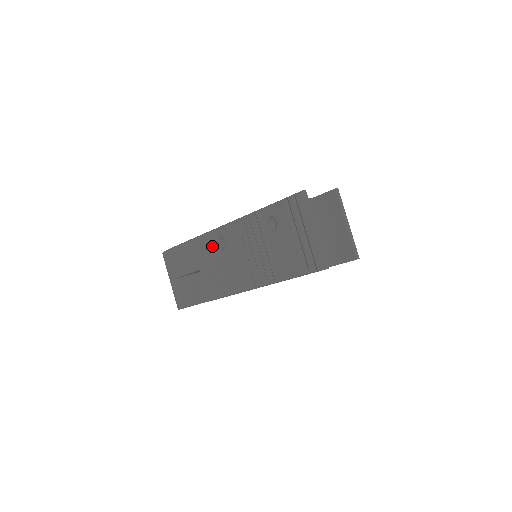
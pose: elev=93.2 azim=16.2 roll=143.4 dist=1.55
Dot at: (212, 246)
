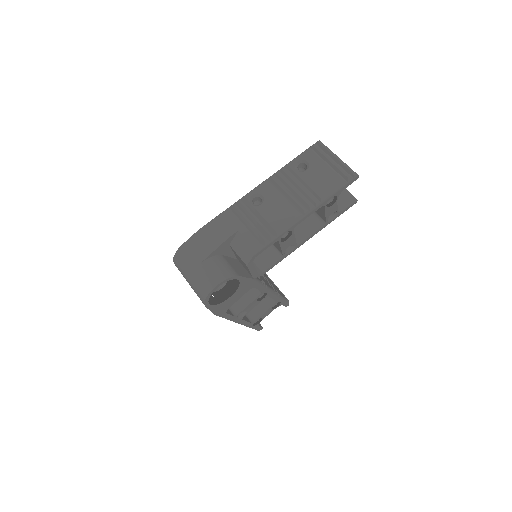
Dot at: (248, 206)
